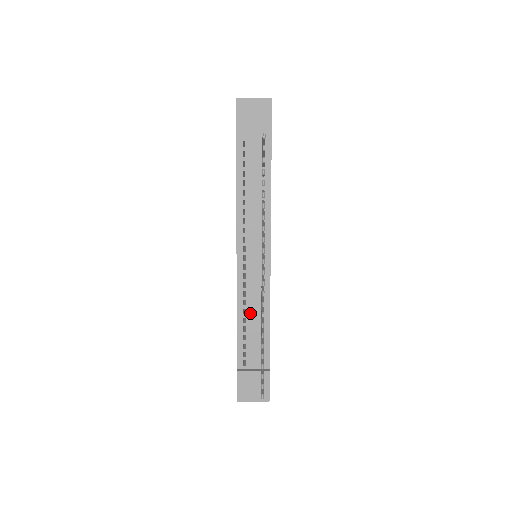
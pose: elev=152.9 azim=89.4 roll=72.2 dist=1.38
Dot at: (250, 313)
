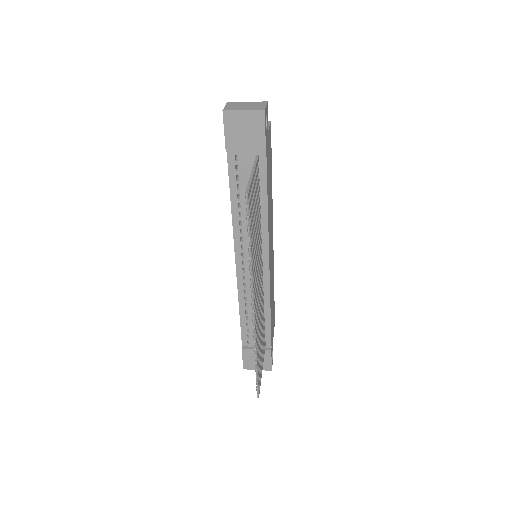
Dot at: (251, 307)
